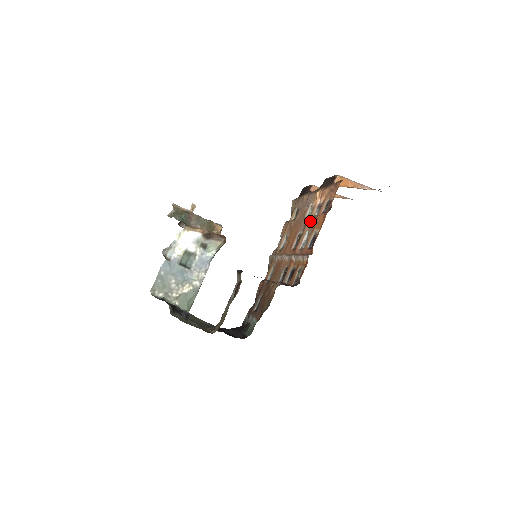
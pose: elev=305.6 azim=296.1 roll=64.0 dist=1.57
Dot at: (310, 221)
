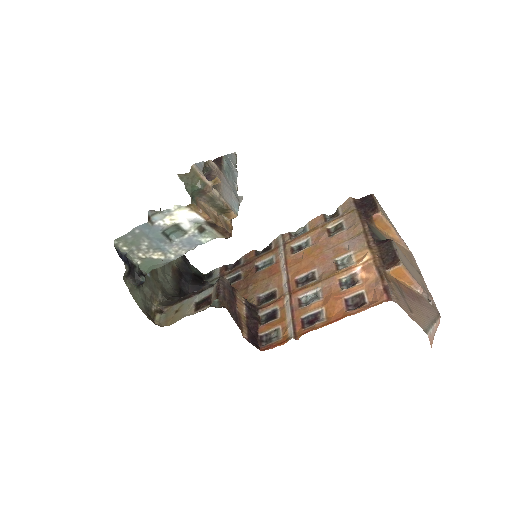
Dot at: (331, 283)
